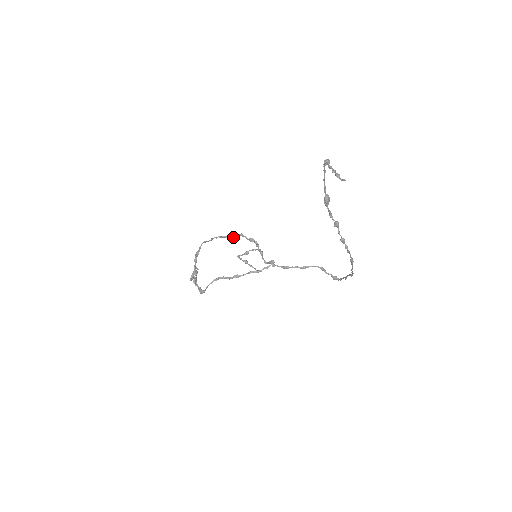
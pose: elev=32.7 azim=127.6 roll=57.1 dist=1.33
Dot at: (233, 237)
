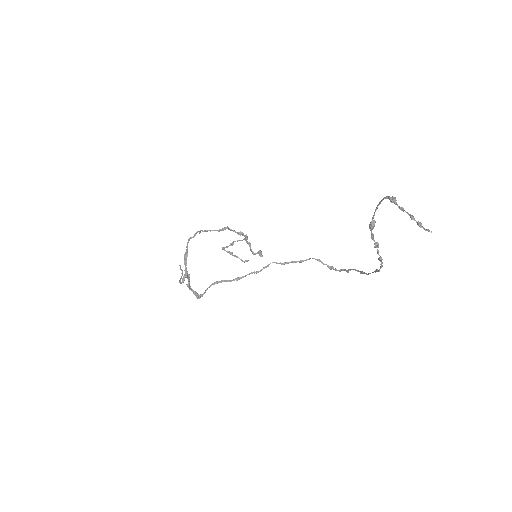
Dot at: (218, 230)
